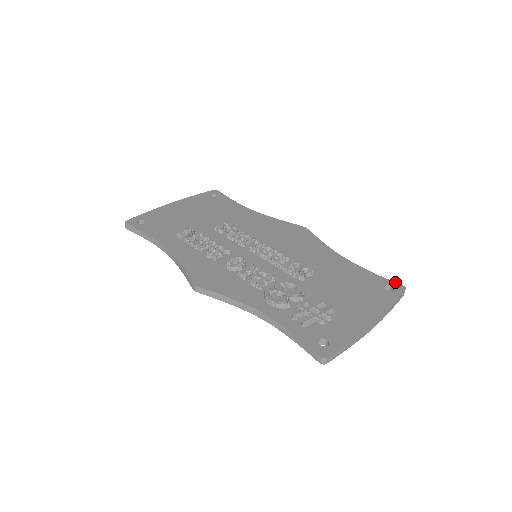
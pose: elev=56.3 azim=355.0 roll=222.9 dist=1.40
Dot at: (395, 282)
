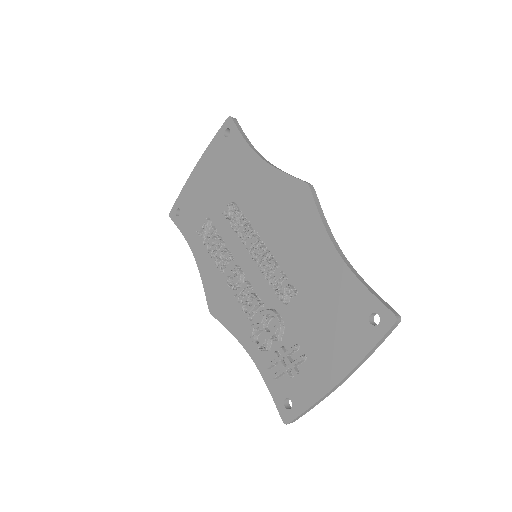
Dot at: (386, 307)
